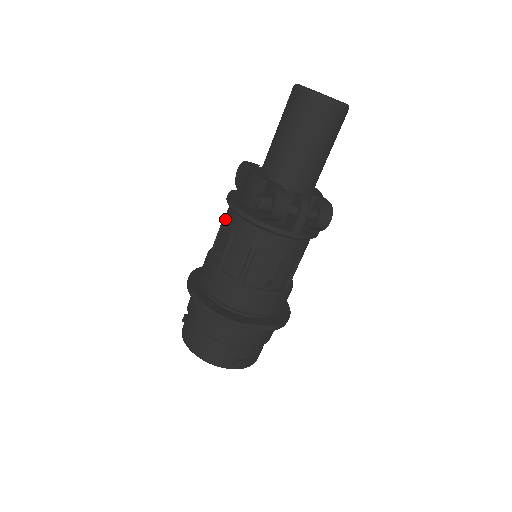
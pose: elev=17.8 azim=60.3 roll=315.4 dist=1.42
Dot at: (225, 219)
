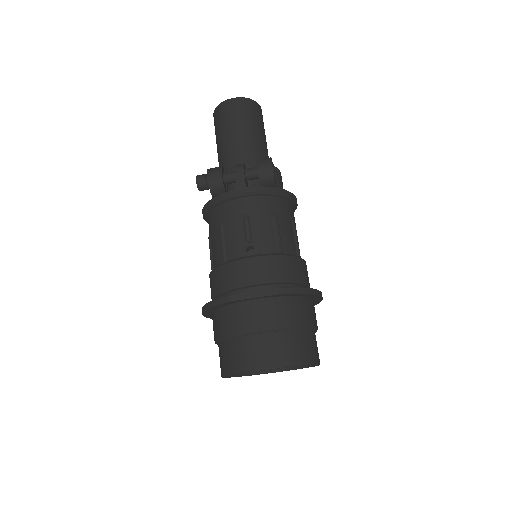
Dot at: occluded
